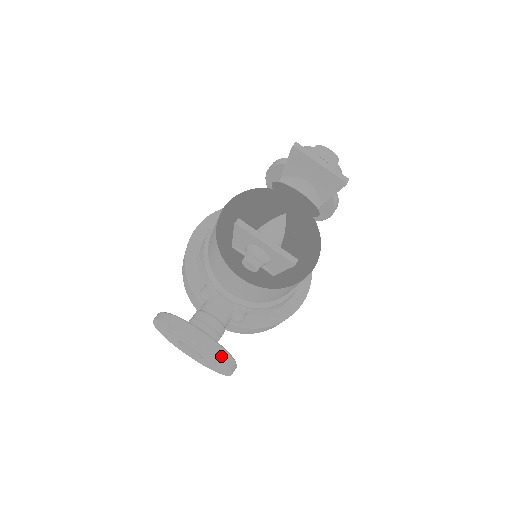
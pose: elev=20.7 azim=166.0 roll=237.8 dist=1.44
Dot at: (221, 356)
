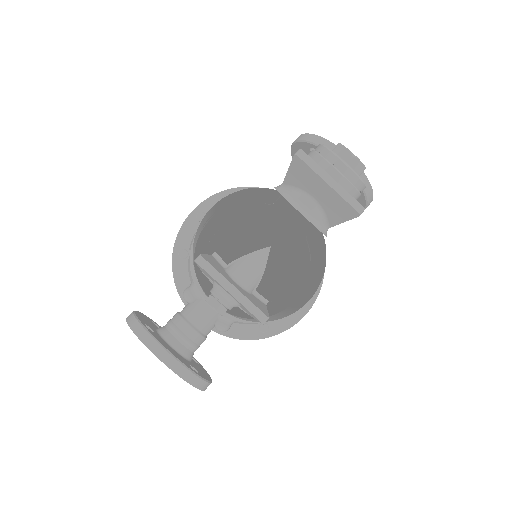
Dot at: (187, 379)
